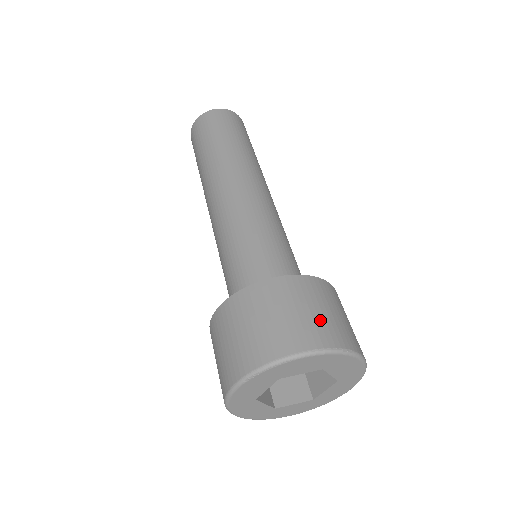
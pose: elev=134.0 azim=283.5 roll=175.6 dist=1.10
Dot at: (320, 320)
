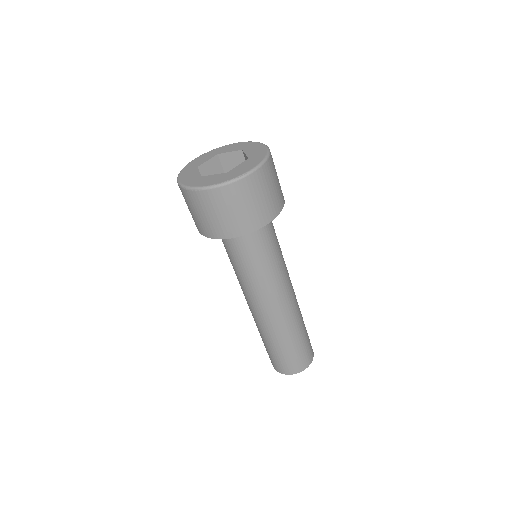
Dot at: occluded
